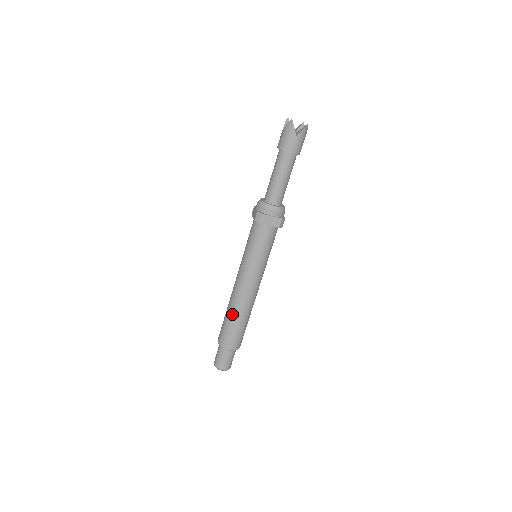
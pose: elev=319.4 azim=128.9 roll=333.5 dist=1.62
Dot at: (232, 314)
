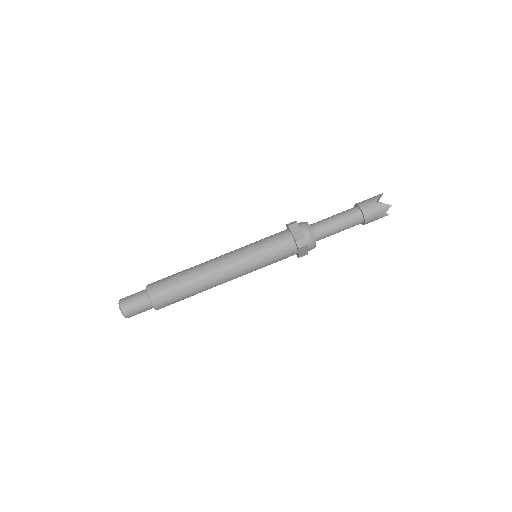
Dot at: (188, 269)
